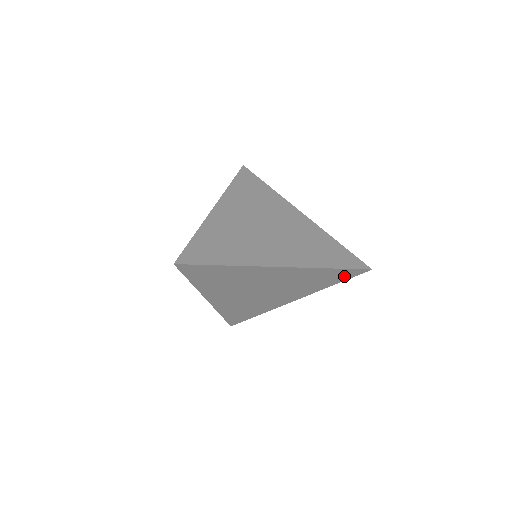
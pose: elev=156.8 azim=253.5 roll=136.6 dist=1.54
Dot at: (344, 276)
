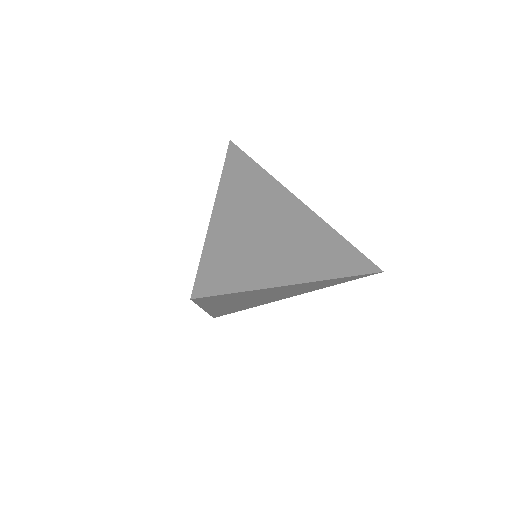
Dot at: (354, 278)
